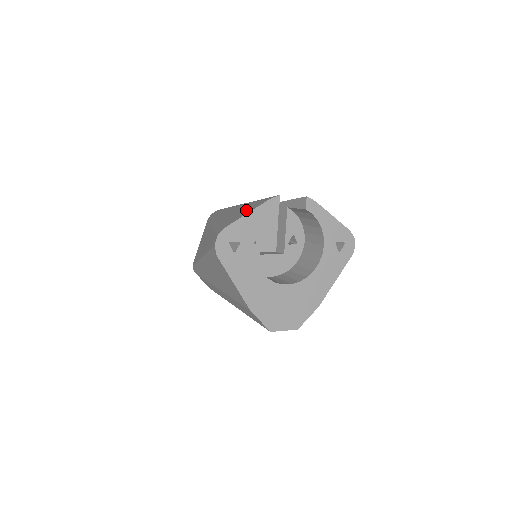
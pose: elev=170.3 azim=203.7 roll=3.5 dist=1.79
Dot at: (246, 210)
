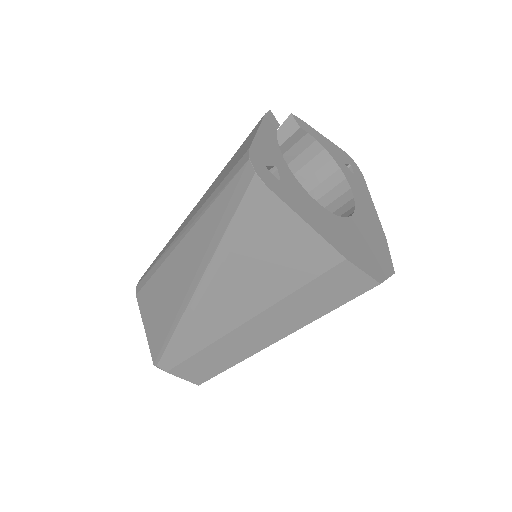
Dot at: (240, 149)
